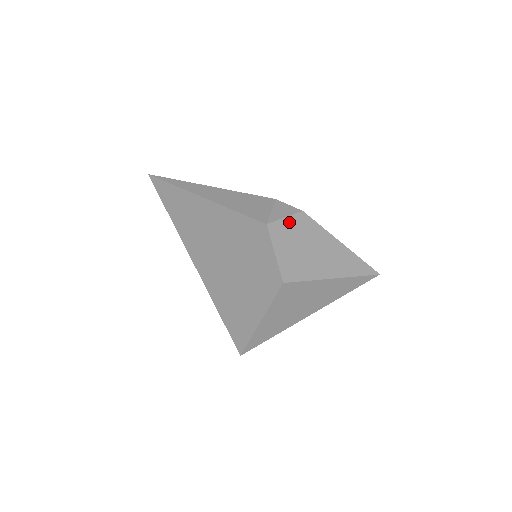
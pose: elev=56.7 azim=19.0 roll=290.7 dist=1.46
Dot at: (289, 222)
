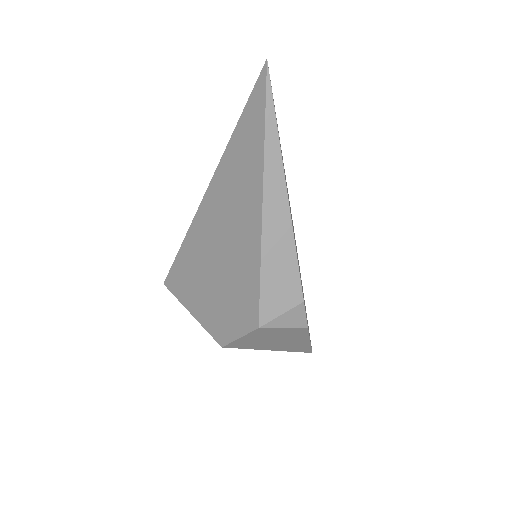
Dot at: (283, 330)
